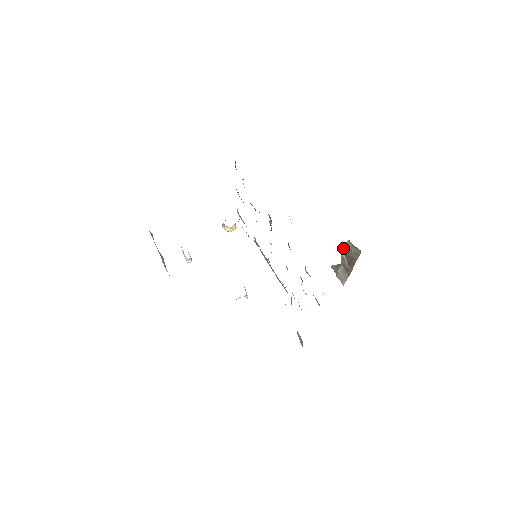
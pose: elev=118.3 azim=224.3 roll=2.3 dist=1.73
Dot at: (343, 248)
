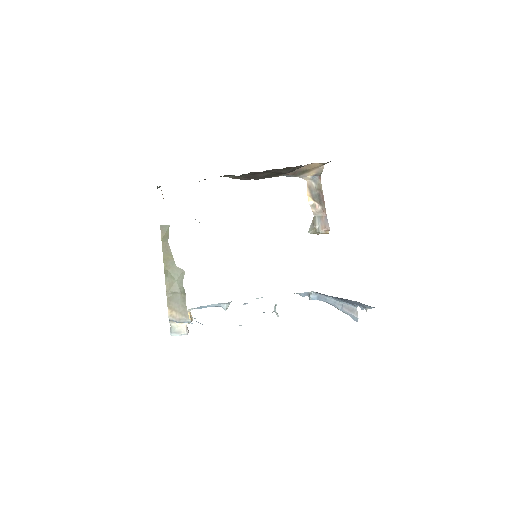
Dot at: (308, 195)
